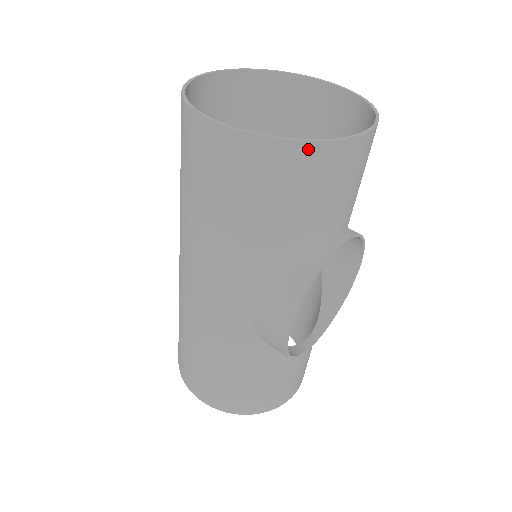
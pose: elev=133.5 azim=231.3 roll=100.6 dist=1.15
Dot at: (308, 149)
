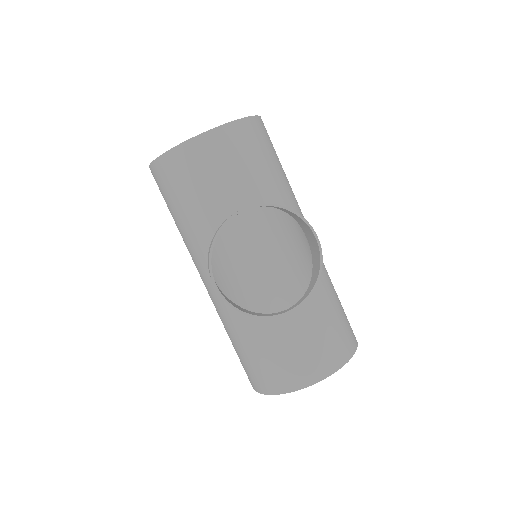
Dot at: (169, 156)
